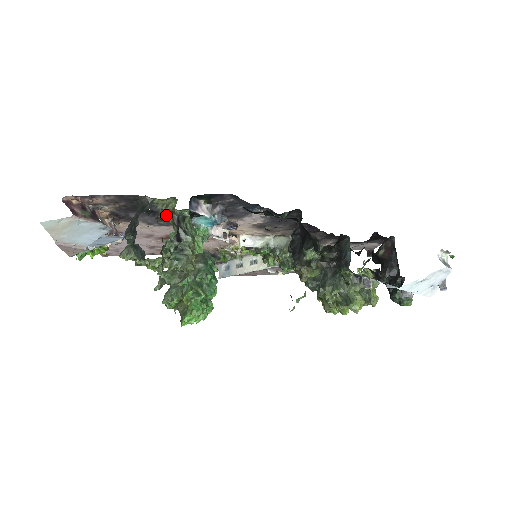
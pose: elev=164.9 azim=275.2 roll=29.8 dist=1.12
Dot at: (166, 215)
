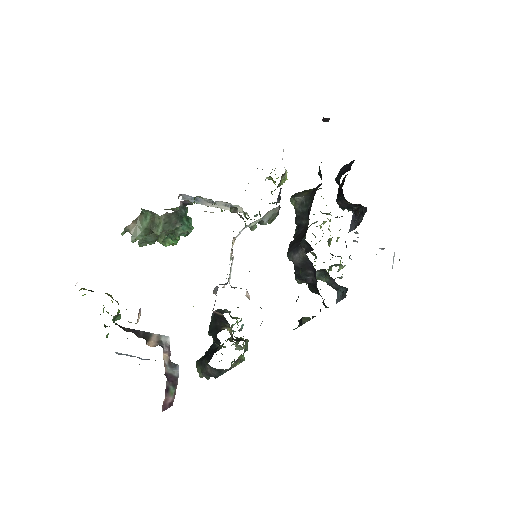
Dot at: (236, 363)
